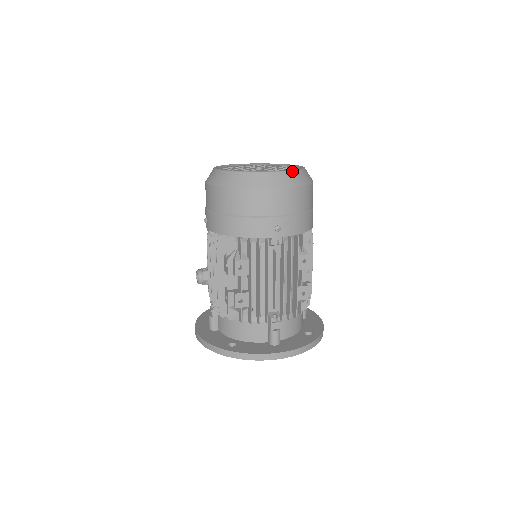
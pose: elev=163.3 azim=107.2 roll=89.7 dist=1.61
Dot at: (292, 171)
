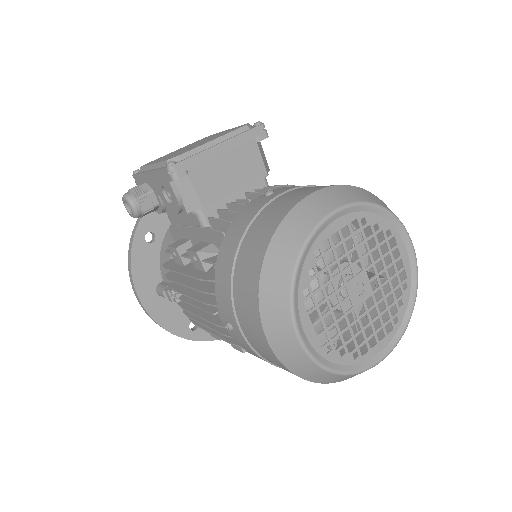
Dot at: (403, 334)
